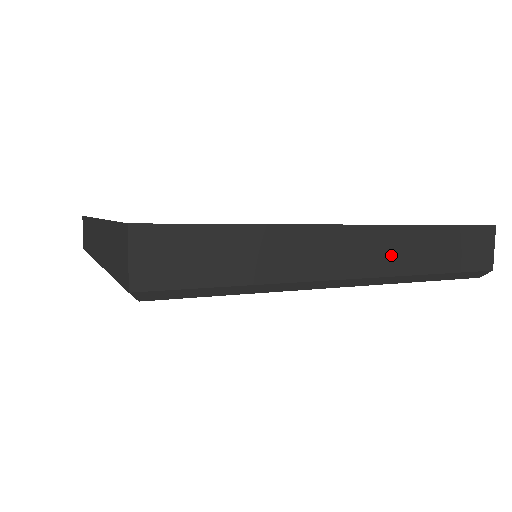
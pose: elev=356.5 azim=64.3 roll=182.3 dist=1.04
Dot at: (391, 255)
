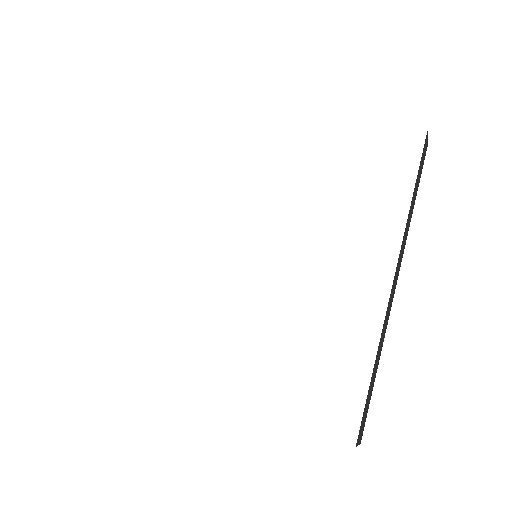
Dot at: occluded
